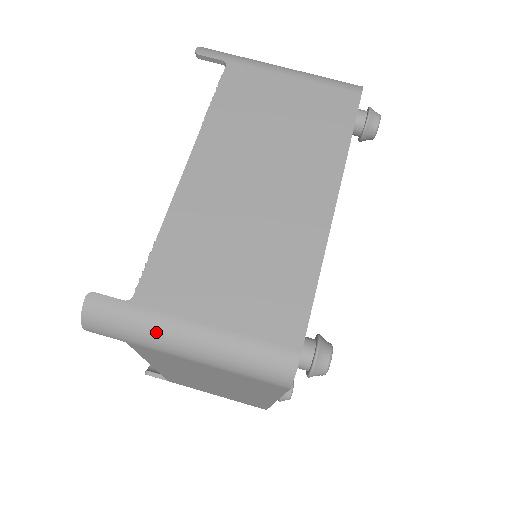
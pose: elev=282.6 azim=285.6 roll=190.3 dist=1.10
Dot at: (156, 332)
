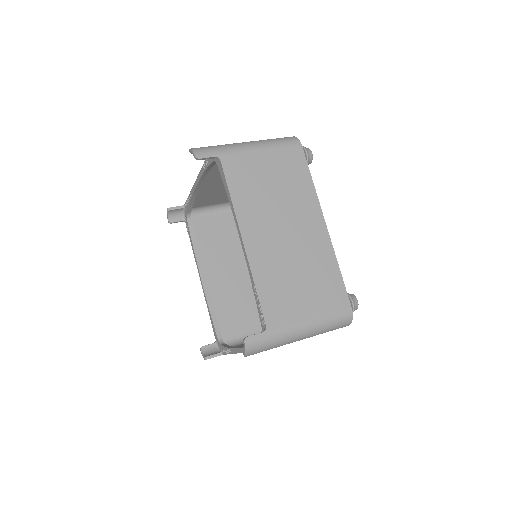
Dot at: (230, 144)
